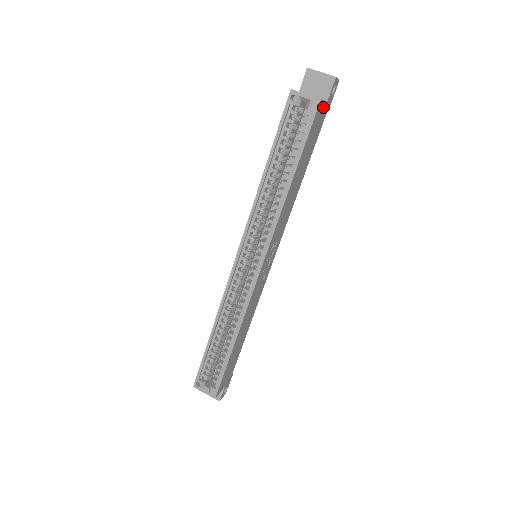
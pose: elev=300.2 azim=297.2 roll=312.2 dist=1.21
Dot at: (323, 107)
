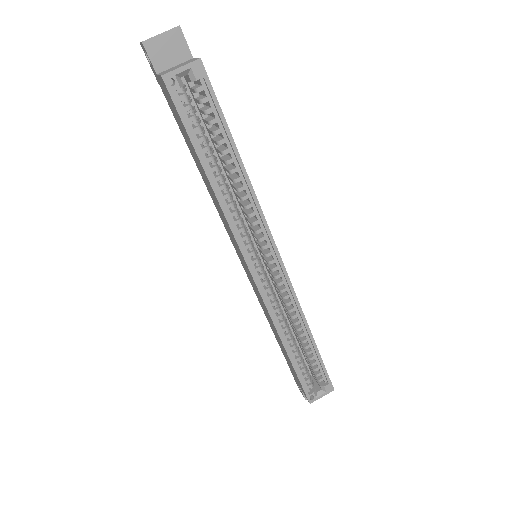
Dot at: occluded
